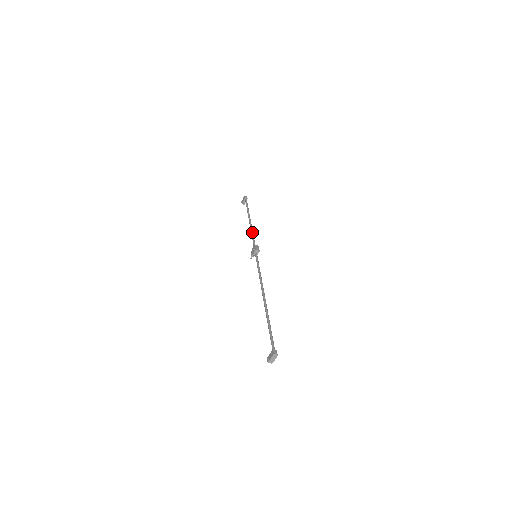
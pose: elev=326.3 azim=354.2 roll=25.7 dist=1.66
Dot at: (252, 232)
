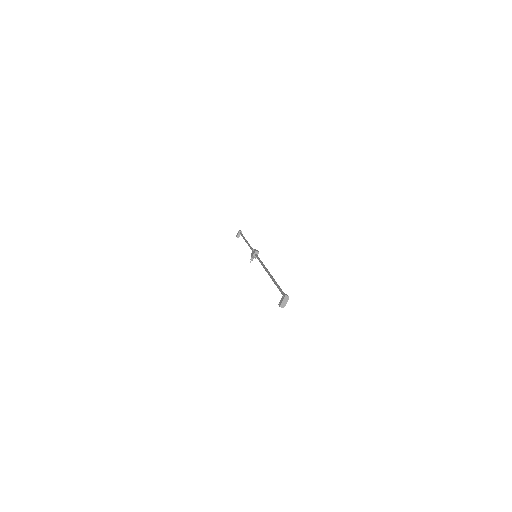
Dot at: occluded
